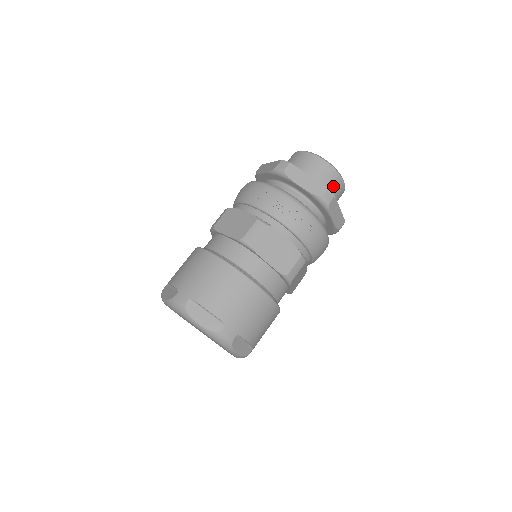
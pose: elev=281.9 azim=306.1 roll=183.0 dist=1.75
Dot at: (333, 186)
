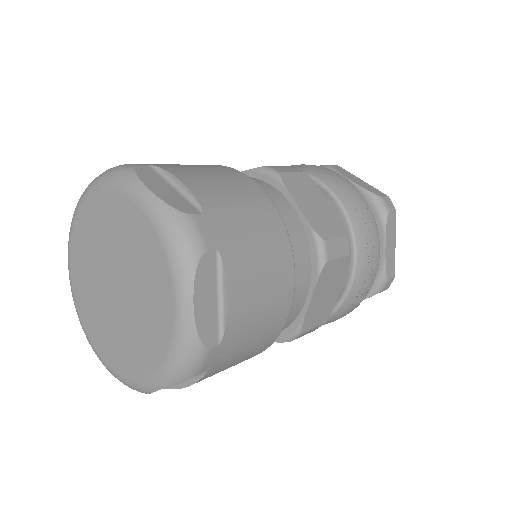
Dot at: occluded
